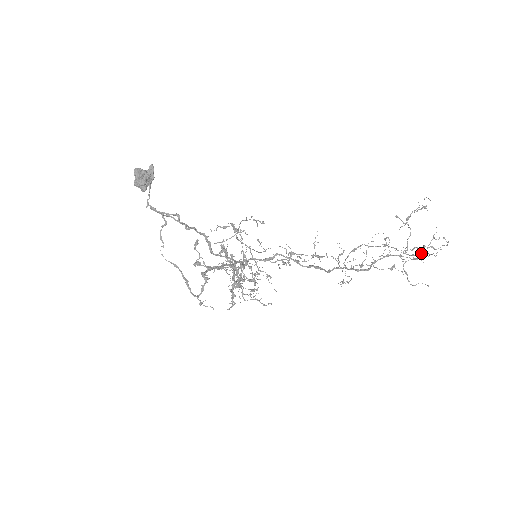
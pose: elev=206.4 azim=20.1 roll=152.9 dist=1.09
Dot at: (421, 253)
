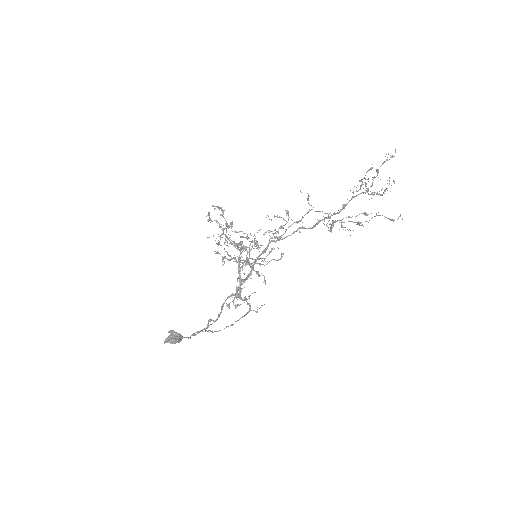
Dot at: occluded
